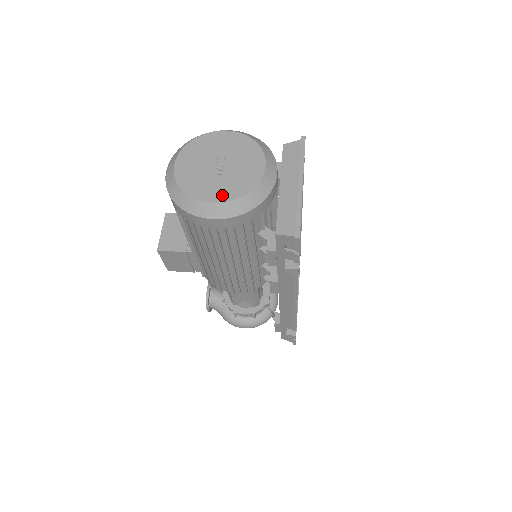
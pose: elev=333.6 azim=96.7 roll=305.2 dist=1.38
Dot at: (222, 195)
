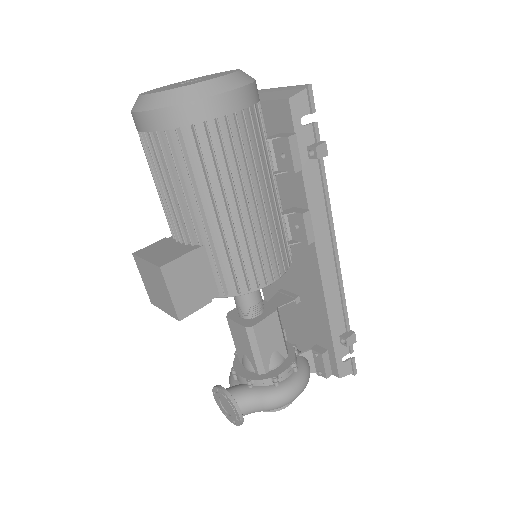
Dot at: occluded
